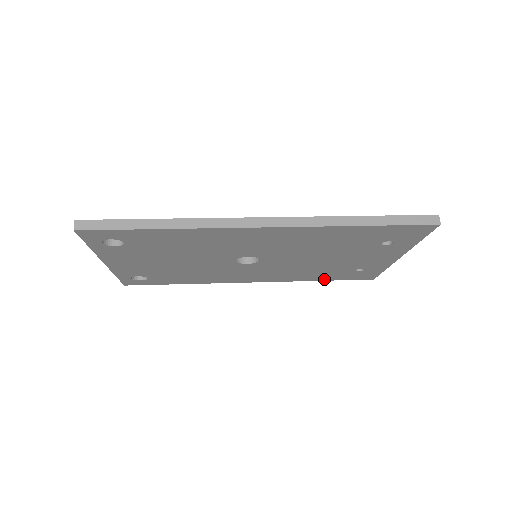
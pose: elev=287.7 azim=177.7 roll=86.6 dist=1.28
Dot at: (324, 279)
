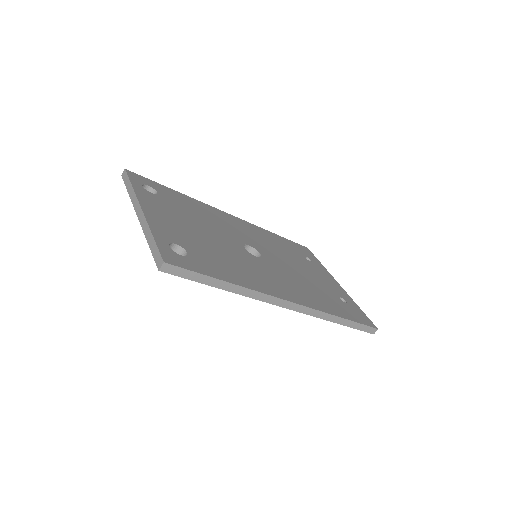
Dot at: occluded
